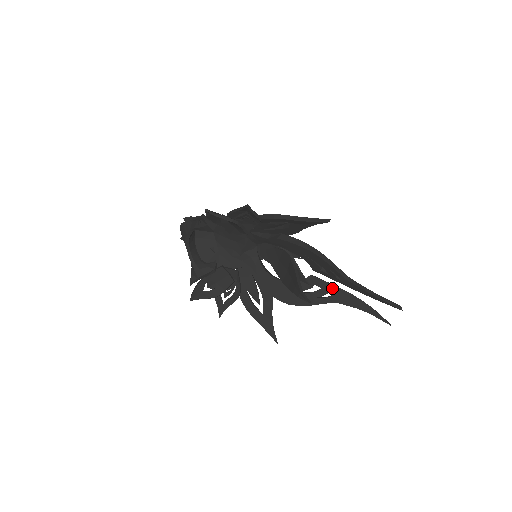
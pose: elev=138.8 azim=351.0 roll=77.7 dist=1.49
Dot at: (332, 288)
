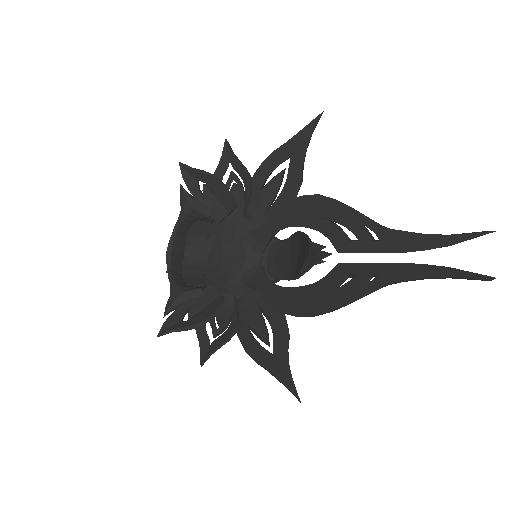
Dot at: (373, 267)
